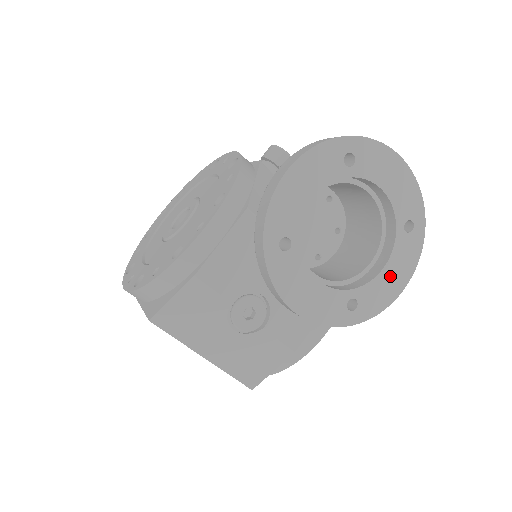
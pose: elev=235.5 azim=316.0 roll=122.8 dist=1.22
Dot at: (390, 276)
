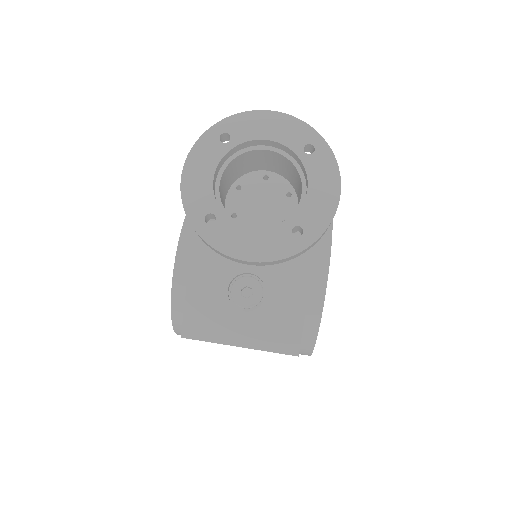
Dot at: (318, 193)
